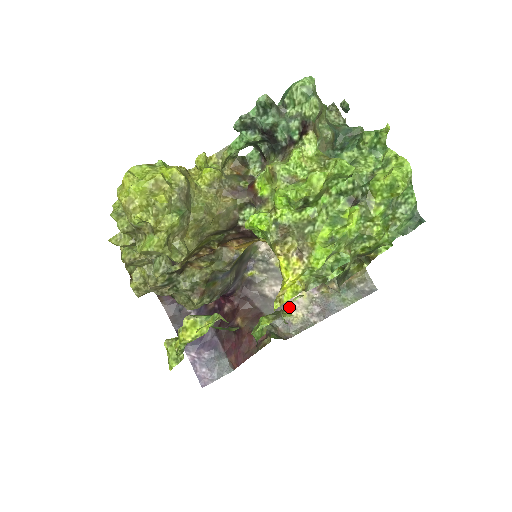
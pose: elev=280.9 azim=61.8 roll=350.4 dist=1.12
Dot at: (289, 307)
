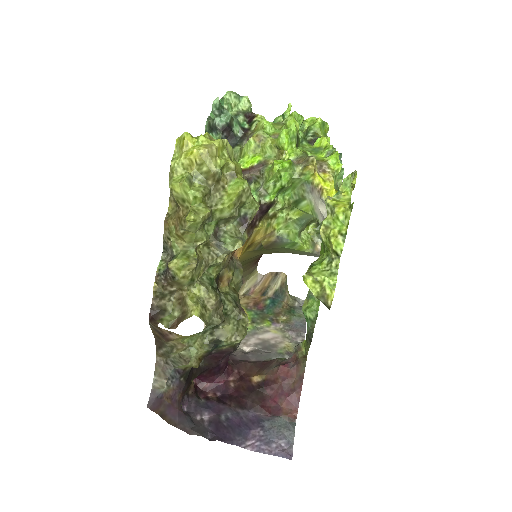
Dot at: (275, 344)
